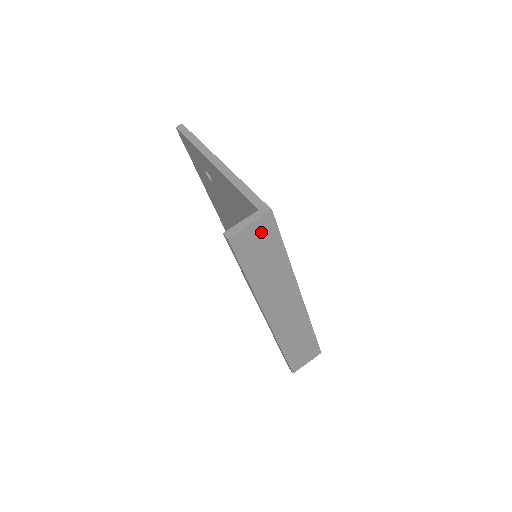
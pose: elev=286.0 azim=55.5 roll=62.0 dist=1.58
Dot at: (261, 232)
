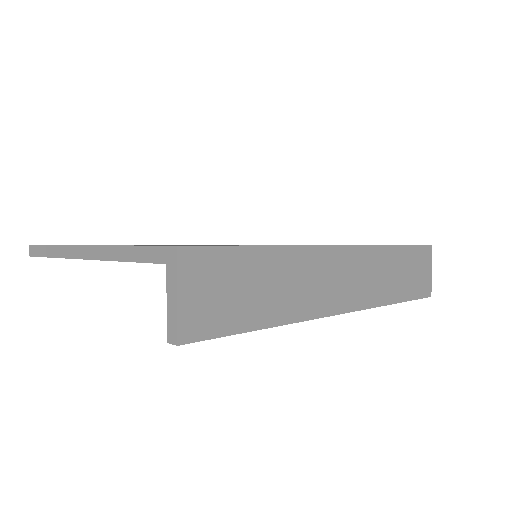
Dot at: (204, 279)
